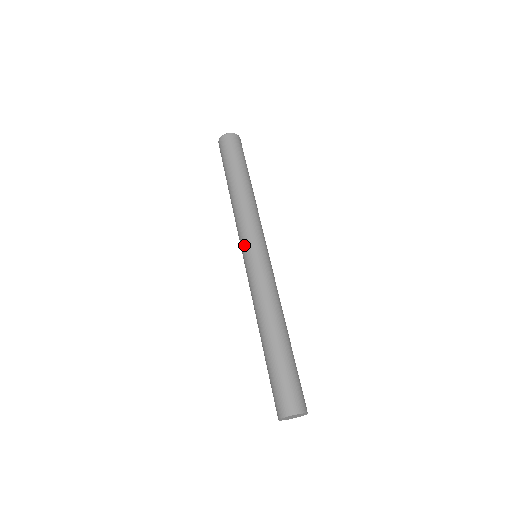
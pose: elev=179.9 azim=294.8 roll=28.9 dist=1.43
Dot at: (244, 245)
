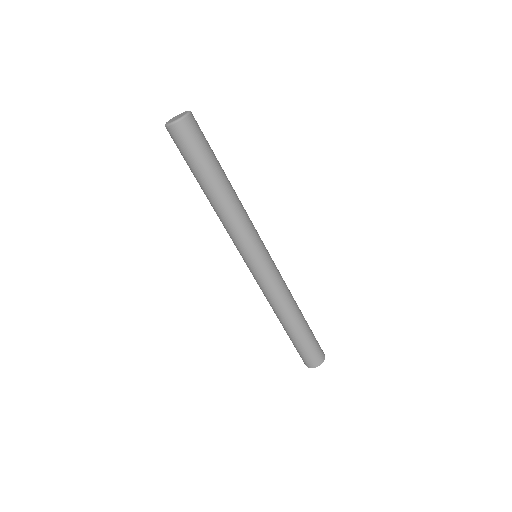
Dot at: (245, 257)
